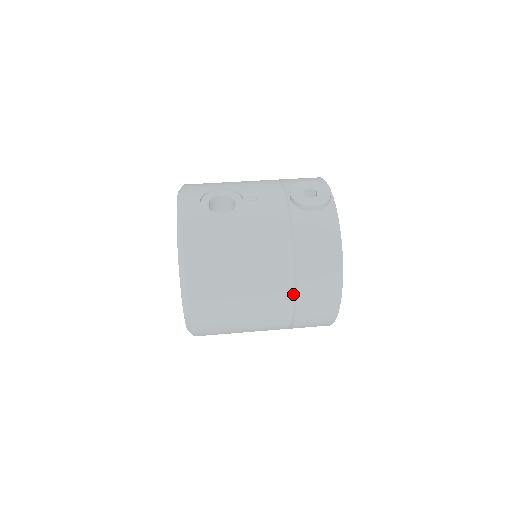
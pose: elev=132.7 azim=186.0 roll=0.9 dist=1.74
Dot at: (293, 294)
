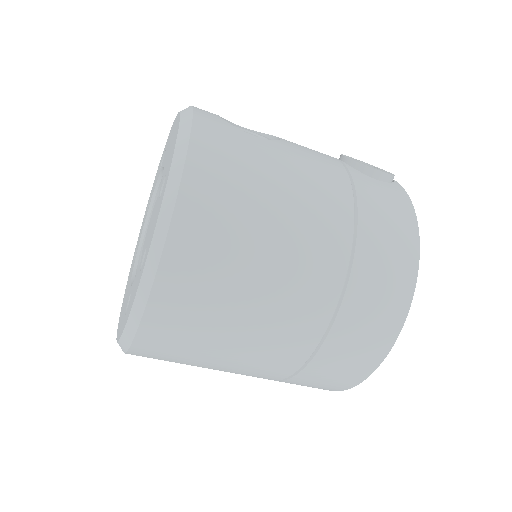
Dot at: (344, 278)
